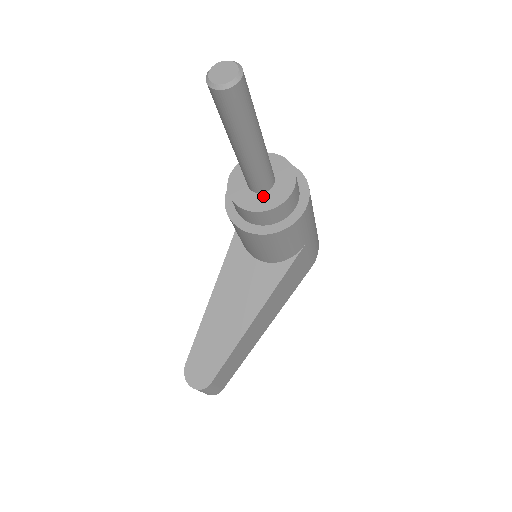
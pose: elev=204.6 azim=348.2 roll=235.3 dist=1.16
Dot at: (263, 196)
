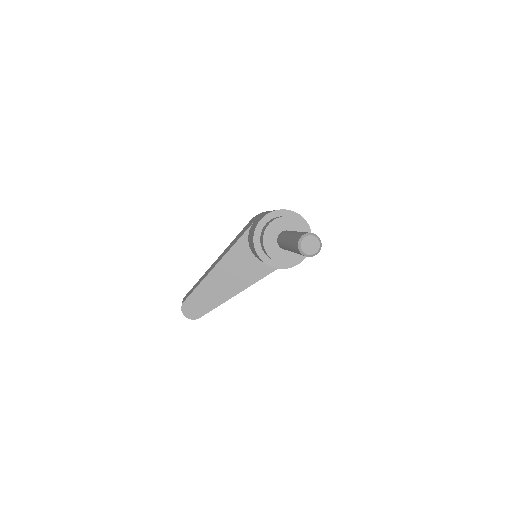
Dot at: (285, 252)
